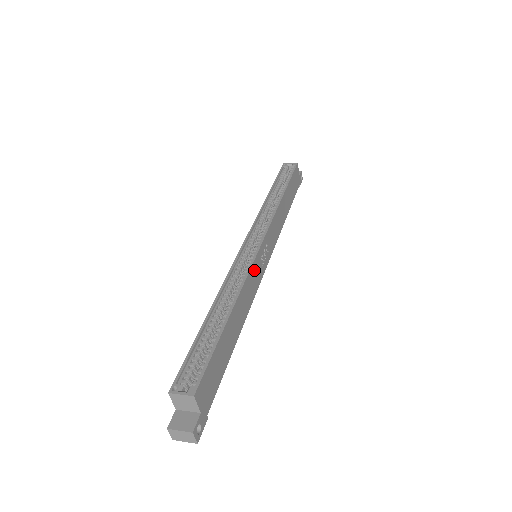
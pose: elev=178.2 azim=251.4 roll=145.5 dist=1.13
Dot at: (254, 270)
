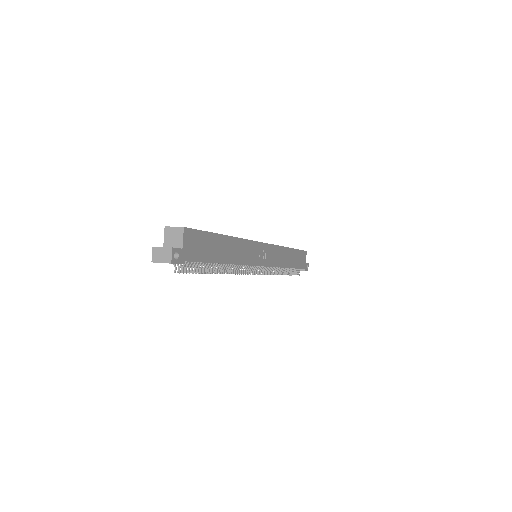
Dot at: (252, 247)
